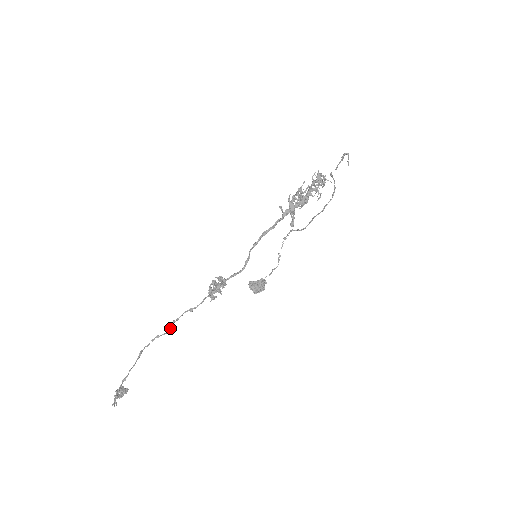
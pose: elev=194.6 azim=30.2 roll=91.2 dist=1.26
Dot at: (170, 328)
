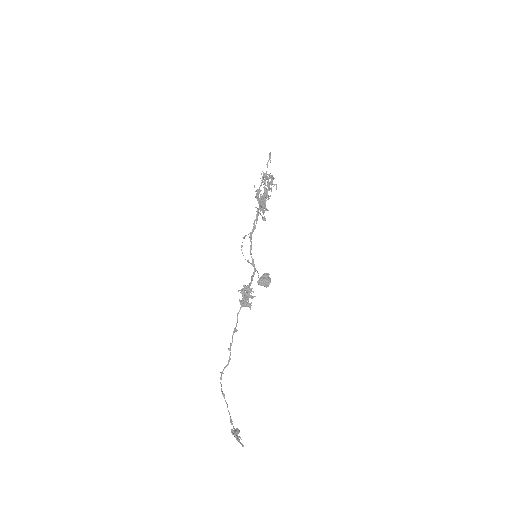
Dot at: (229, 356)
